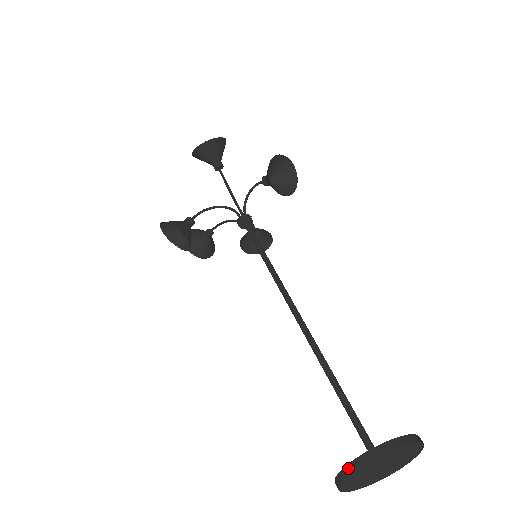
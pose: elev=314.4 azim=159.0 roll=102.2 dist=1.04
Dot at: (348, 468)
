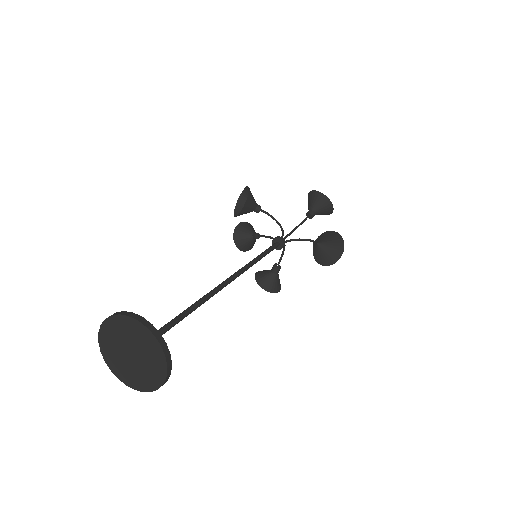
Dot at: (124, 312)
